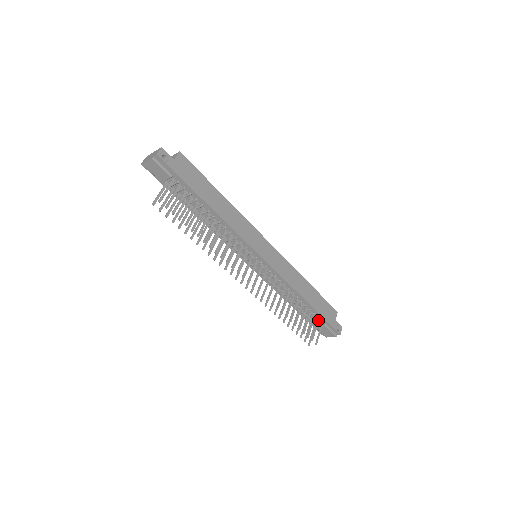
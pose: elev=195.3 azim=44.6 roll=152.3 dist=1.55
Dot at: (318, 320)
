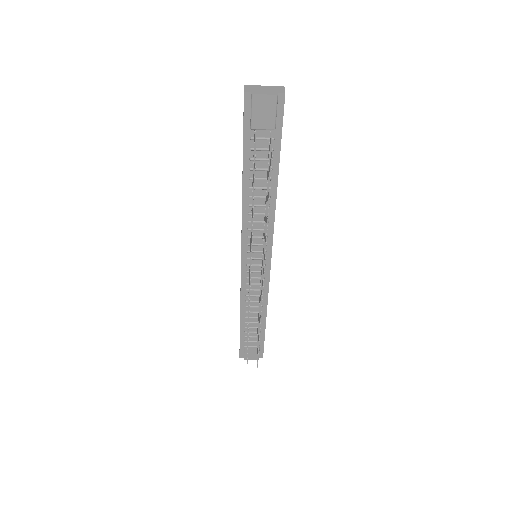
Dot at: occluded
